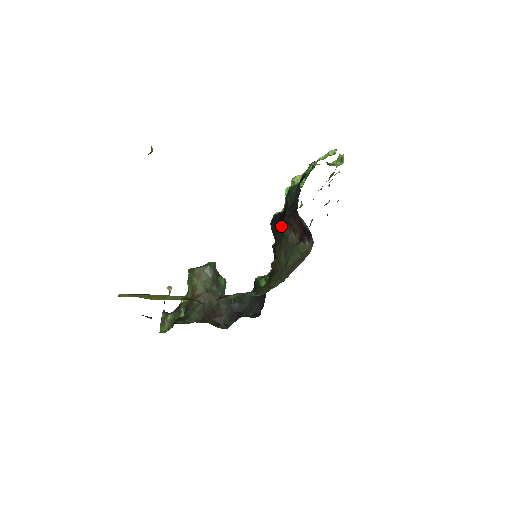
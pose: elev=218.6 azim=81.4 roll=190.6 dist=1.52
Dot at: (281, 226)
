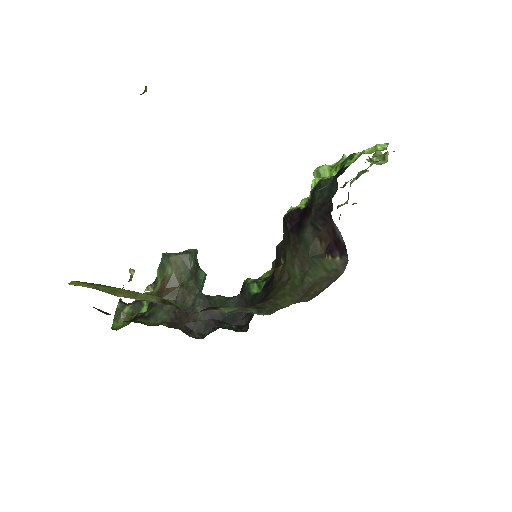
Dot at: (300, 227)
